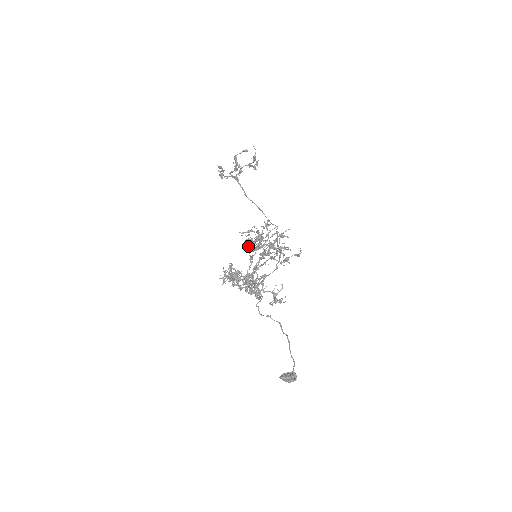
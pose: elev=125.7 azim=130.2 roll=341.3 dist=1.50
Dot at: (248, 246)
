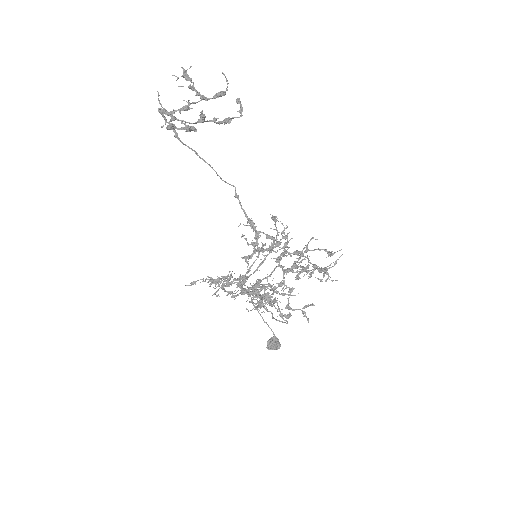
Dot at: occluded
